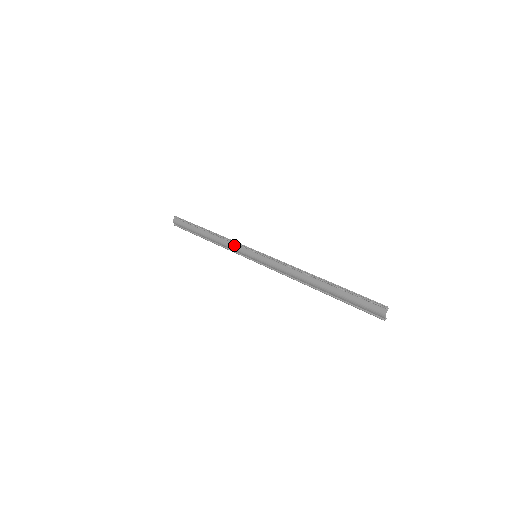
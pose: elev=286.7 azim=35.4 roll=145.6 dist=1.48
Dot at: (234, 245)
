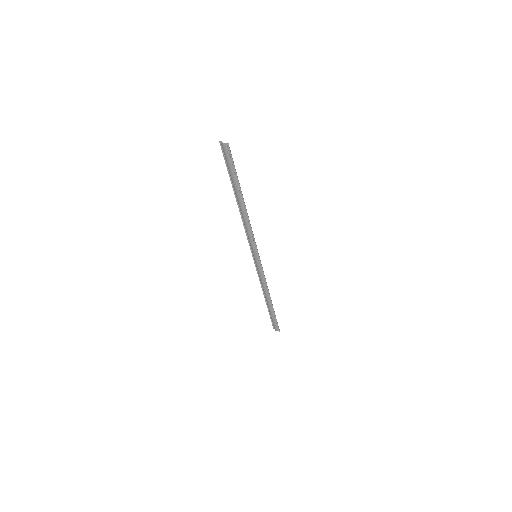
Dot at: (251, 236)
